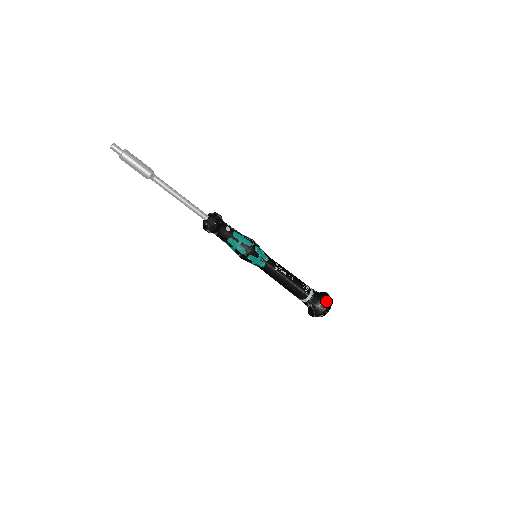
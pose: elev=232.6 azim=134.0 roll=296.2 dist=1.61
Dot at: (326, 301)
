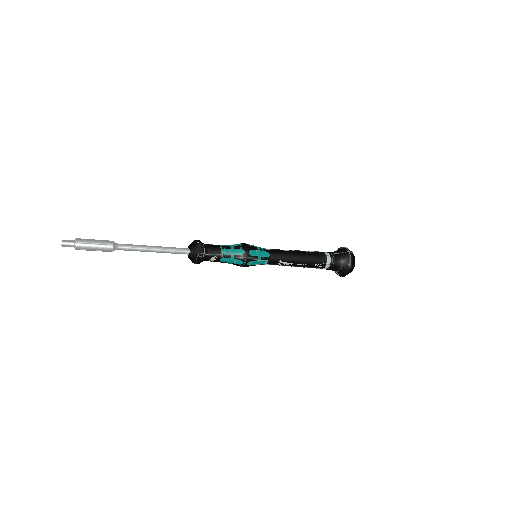
Dot at: (344, 272)
